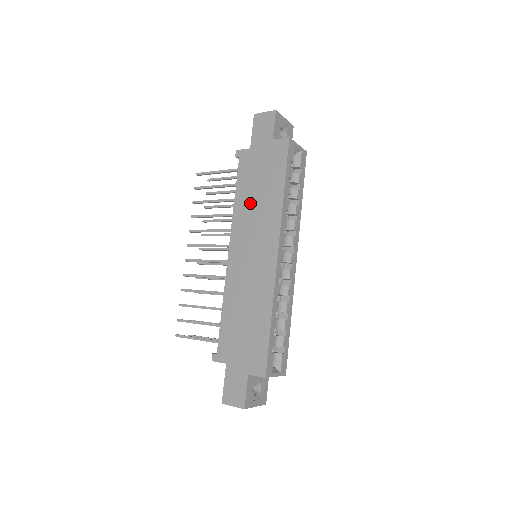
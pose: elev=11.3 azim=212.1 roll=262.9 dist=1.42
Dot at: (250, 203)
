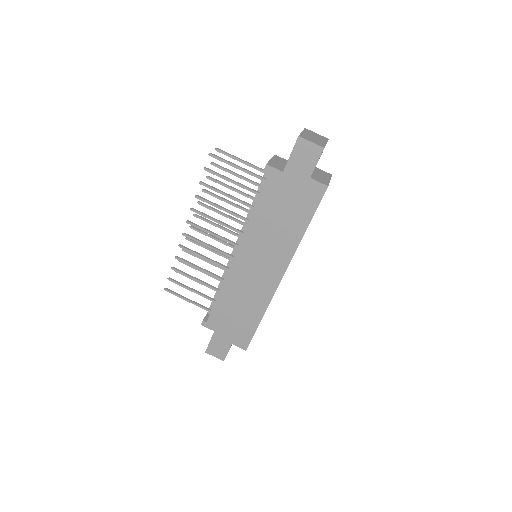
Dot at: (268, 225)
